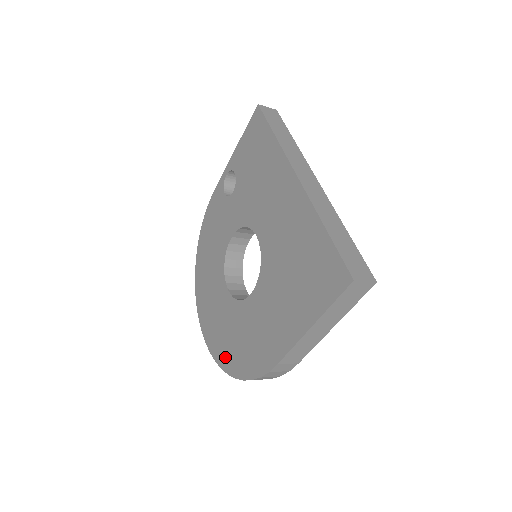
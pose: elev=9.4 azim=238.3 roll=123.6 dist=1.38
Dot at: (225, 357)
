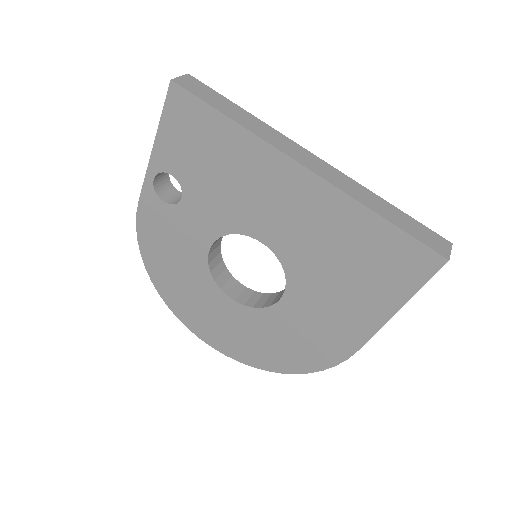
Dot at: (268, 361)
